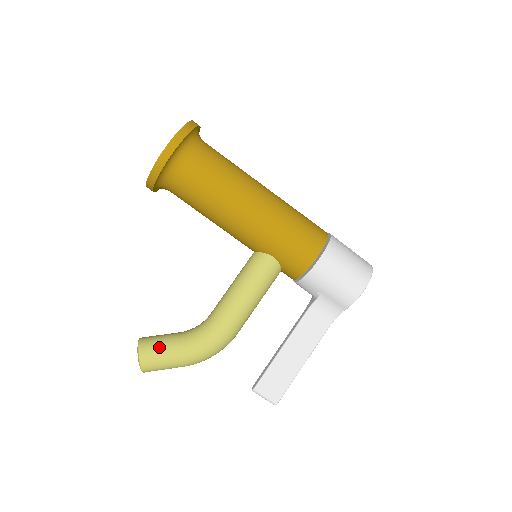
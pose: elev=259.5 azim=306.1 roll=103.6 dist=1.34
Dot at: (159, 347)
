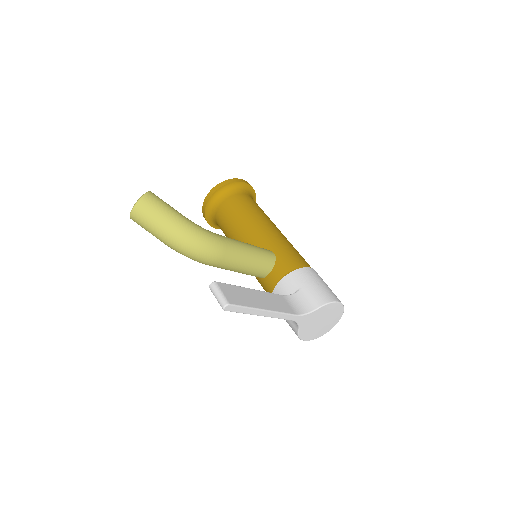
Dot at: occluded
